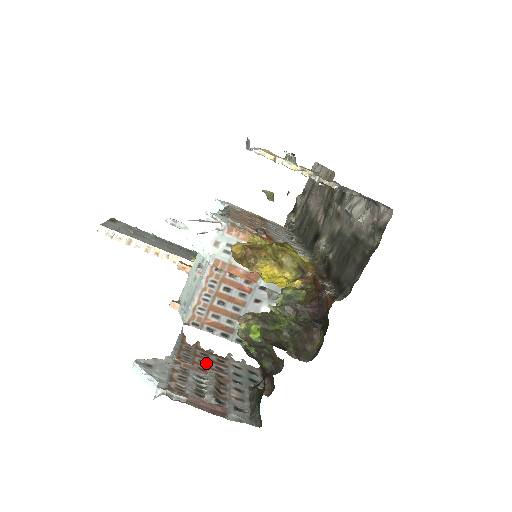
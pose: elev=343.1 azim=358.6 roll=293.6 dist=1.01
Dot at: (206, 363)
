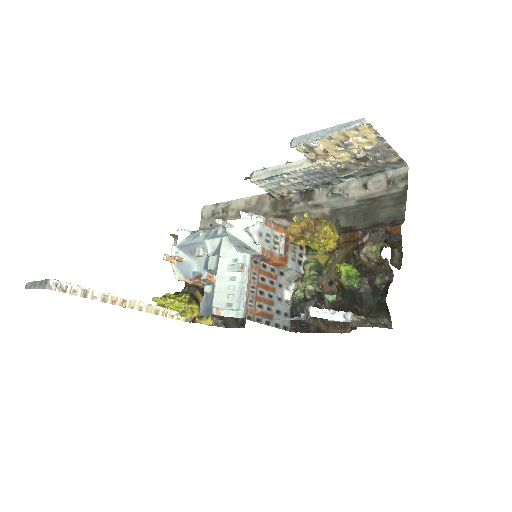
Dot at: occluded
